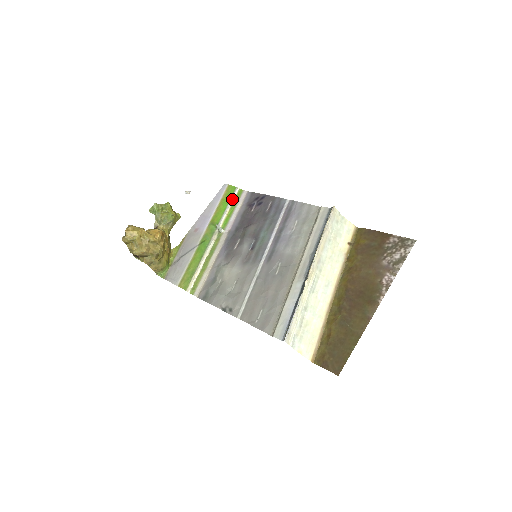
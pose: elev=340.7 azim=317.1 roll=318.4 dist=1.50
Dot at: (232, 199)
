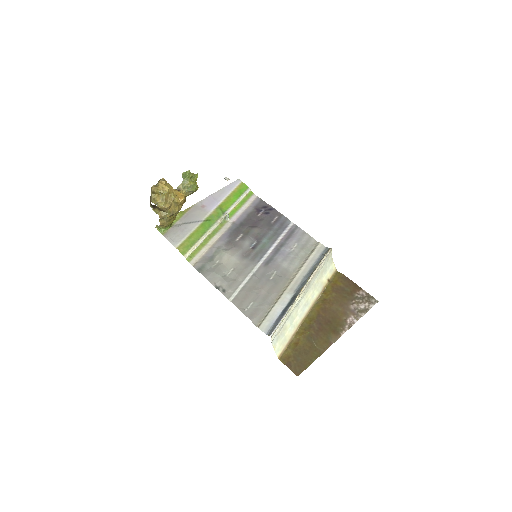
Dot at: (243, 196)
